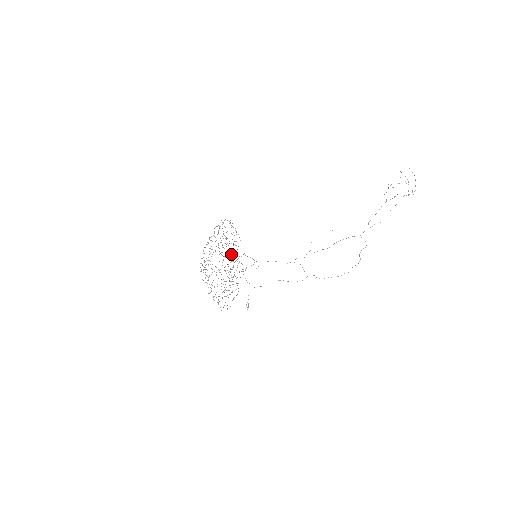
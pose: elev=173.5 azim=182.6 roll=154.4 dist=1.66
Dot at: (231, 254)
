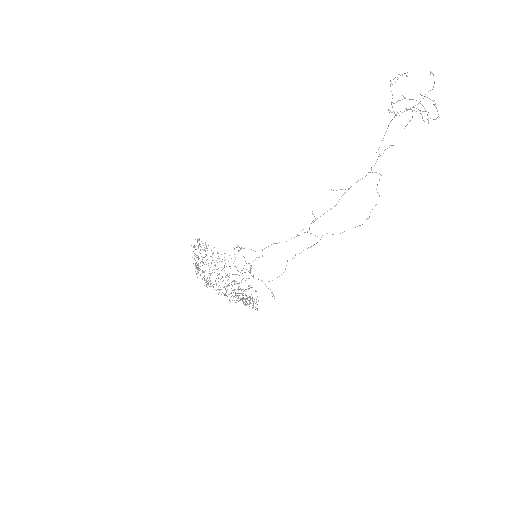
Dot at: occluded
